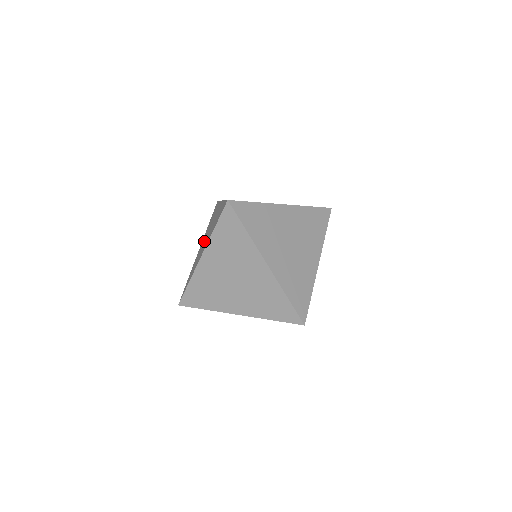
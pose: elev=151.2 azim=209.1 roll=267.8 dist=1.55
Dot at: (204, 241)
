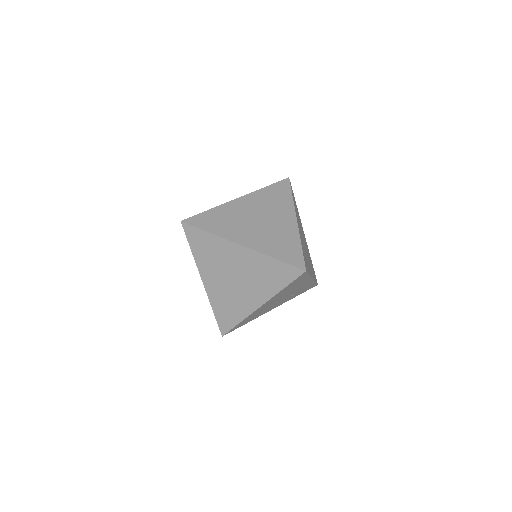
Dot at: occluded
